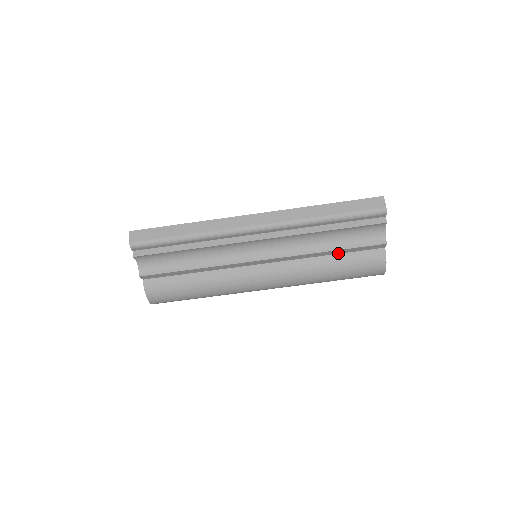
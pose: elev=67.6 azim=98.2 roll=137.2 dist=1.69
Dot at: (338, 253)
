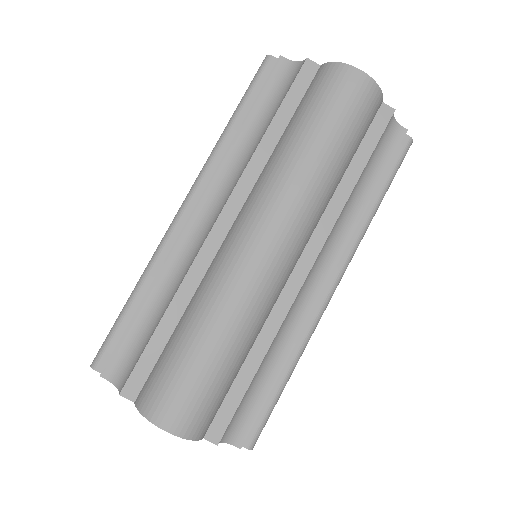
Dot at: (286, 125)
